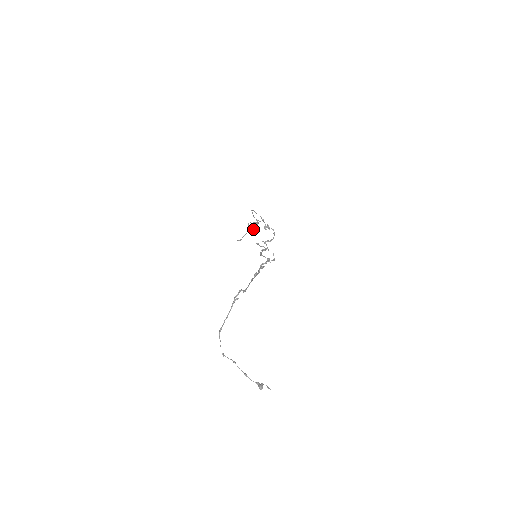
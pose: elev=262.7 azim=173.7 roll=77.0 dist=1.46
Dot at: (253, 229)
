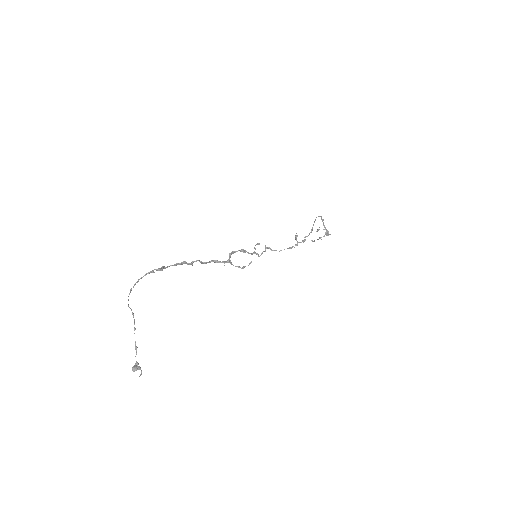
Dot at: (321, 237)
